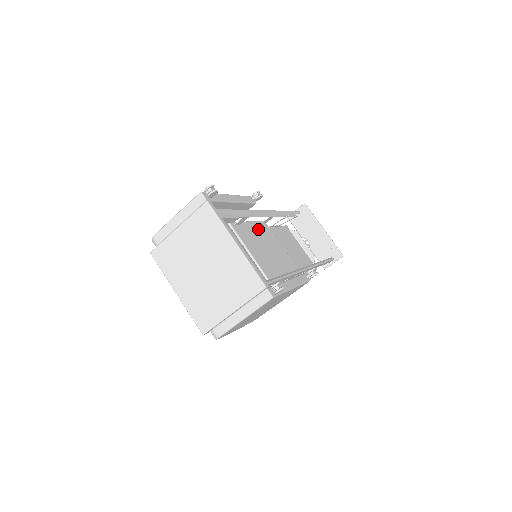
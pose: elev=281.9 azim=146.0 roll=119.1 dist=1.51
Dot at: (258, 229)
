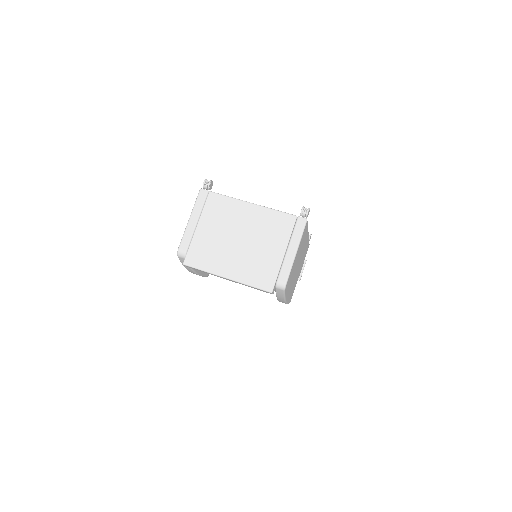
Dot at: occluded
